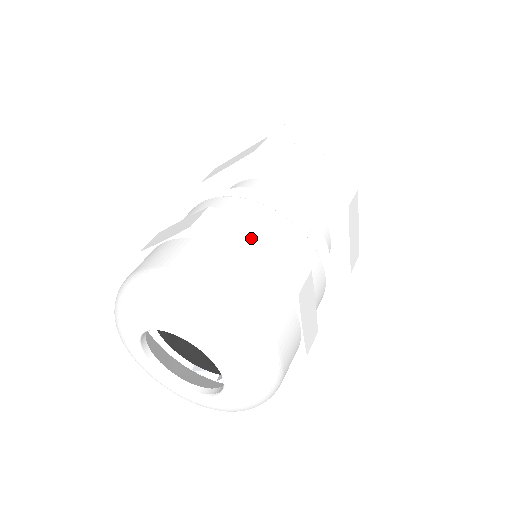
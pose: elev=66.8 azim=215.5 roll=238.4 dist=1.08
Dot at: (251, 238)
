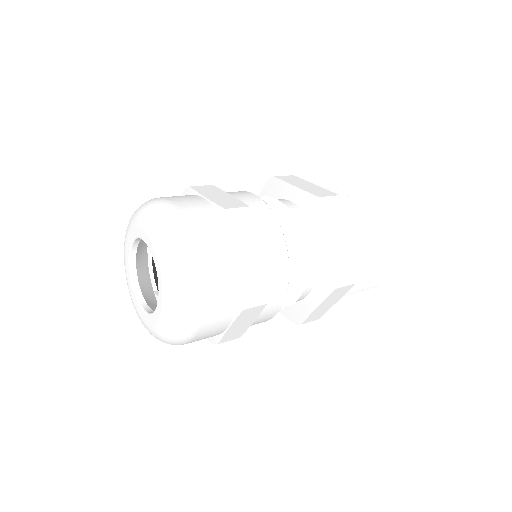
Dot at: (219, 194)
